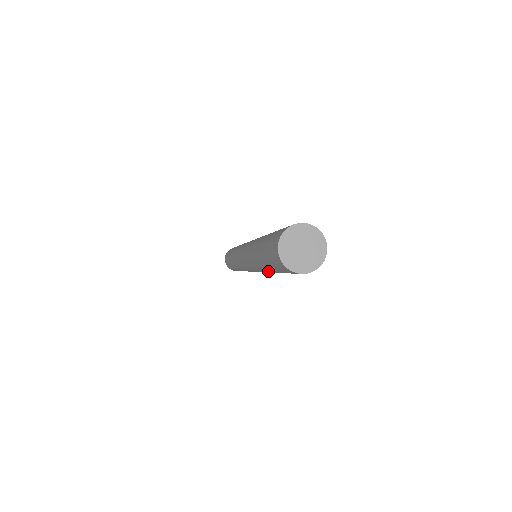
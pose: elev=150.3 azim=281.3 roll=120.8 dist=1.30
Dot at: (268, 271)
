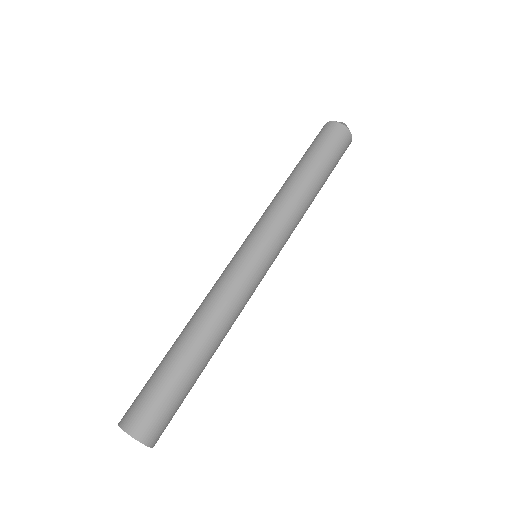
Dot at: occluded
